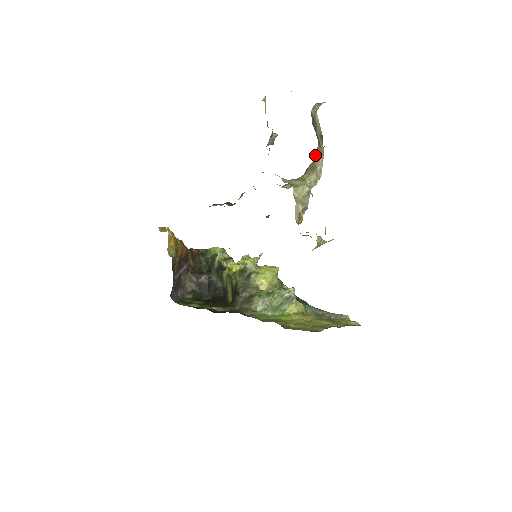
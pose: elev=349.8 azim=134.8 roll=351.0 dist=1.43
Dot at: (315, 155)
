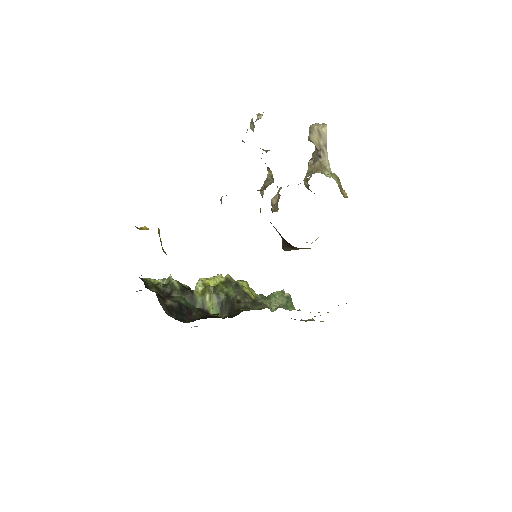
Dot at: (319, 159)
